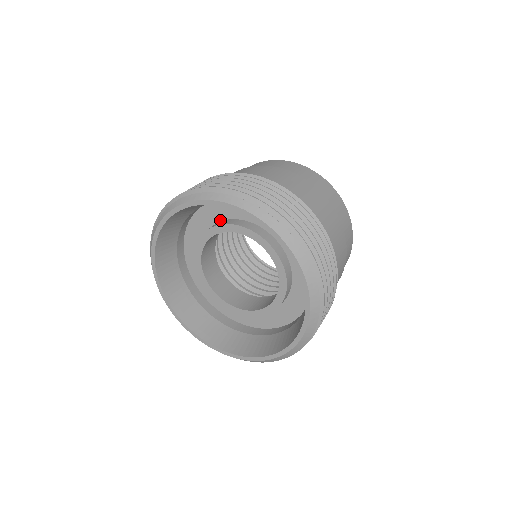
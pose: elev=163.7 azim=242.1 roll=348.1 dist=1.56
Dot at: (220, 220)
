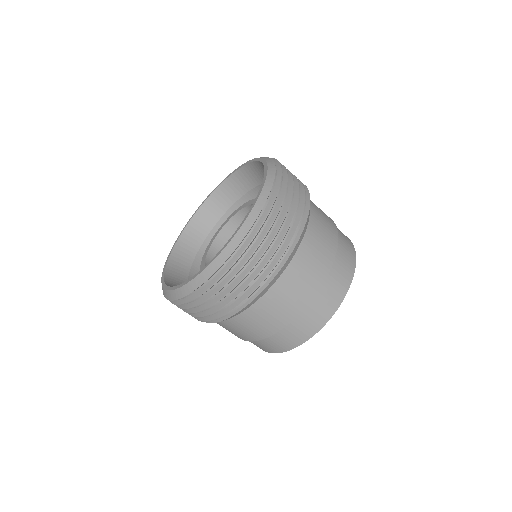
Dot at: occluded
